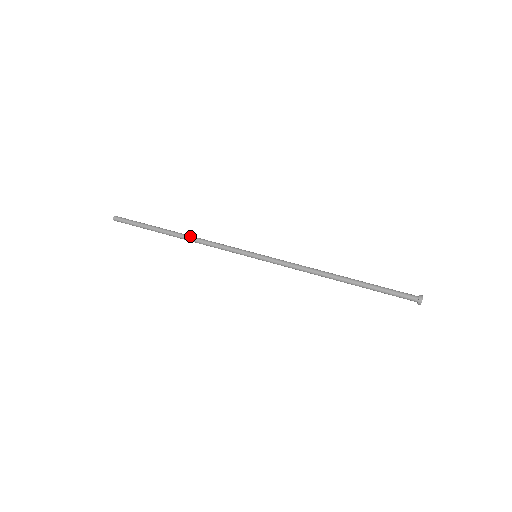
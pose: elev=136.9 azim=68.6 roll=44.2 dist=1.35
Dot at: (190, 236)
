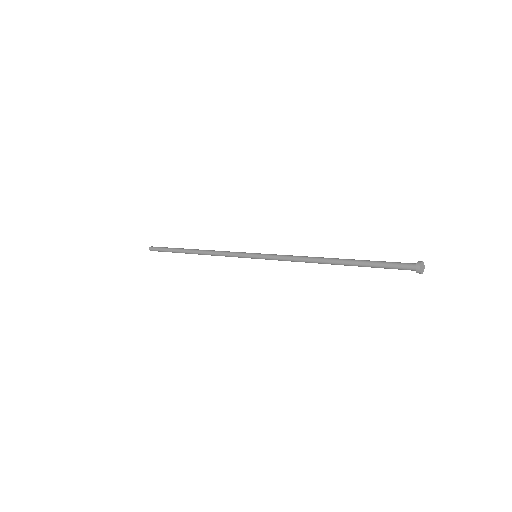
Dot at: (203, 250)
